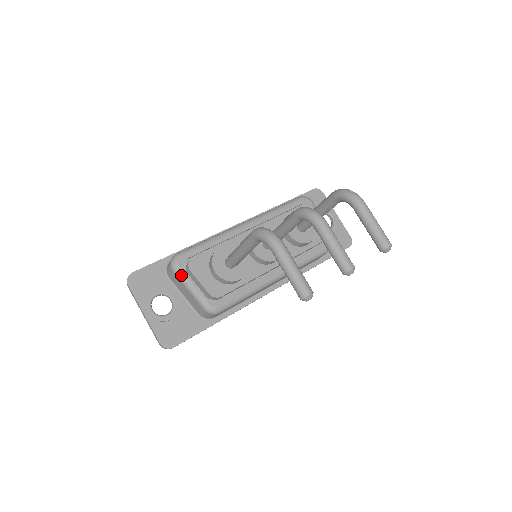
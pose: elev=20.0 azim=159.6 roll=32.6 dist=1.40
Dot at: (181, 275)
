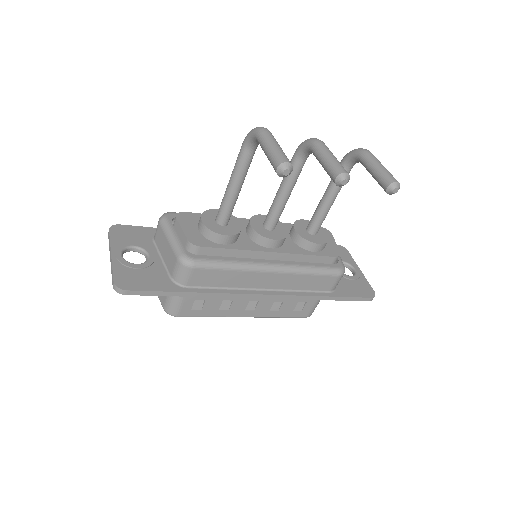
Dot at: (166, 224)
